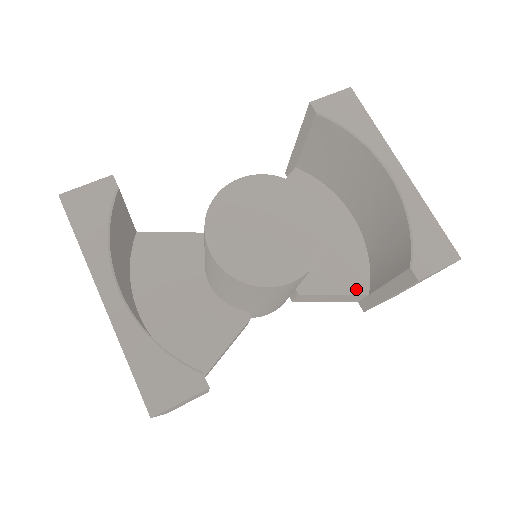
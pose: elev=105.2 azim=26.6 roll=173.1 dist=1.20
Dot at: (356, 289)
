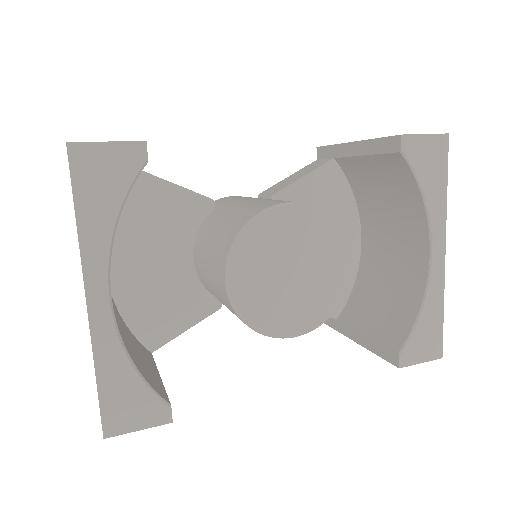
Dot at: occluded
